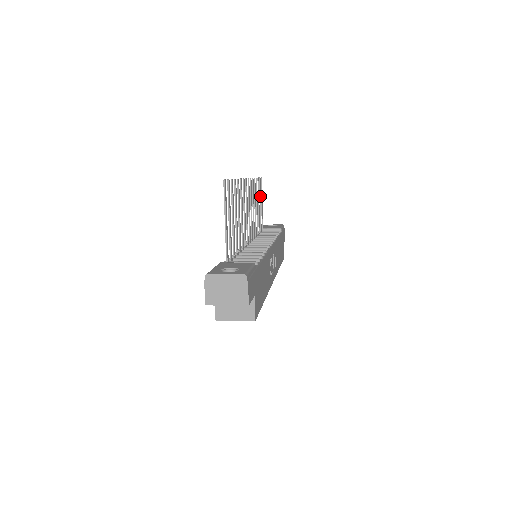
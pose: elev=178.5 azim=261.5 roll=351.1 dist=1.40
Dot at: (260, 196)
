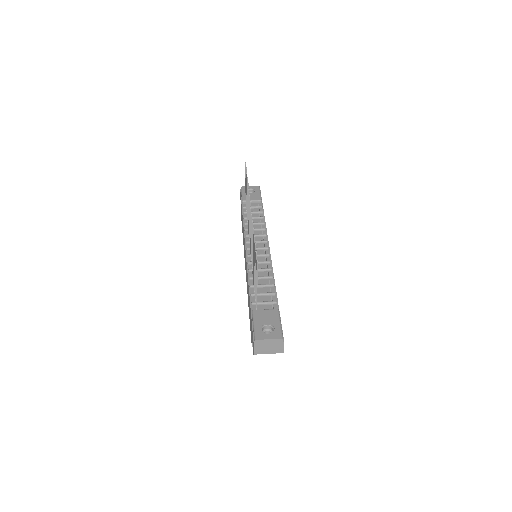
Dot at: occluded
